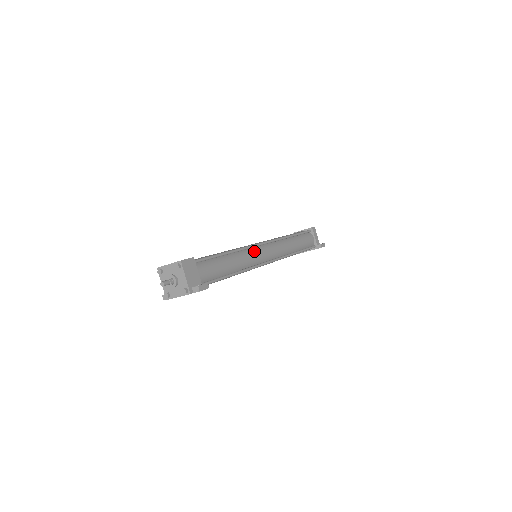
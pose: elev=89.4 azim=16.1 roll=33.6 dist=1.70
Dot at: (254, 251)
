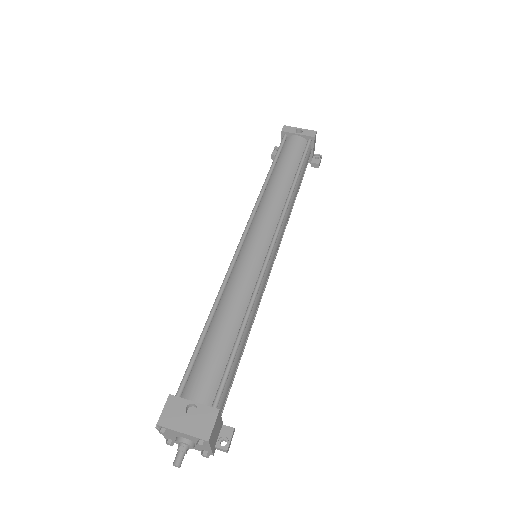
Dot at: (265, 276)
